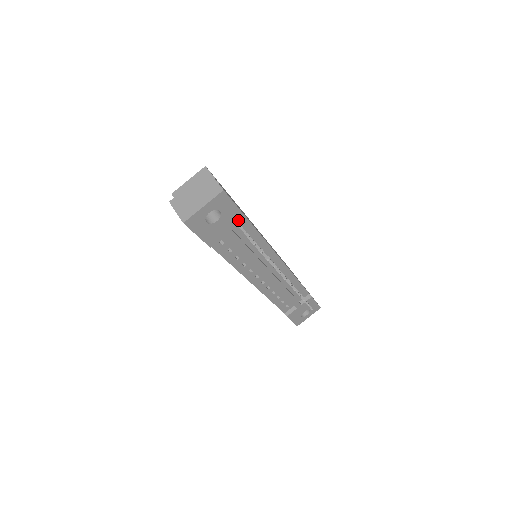
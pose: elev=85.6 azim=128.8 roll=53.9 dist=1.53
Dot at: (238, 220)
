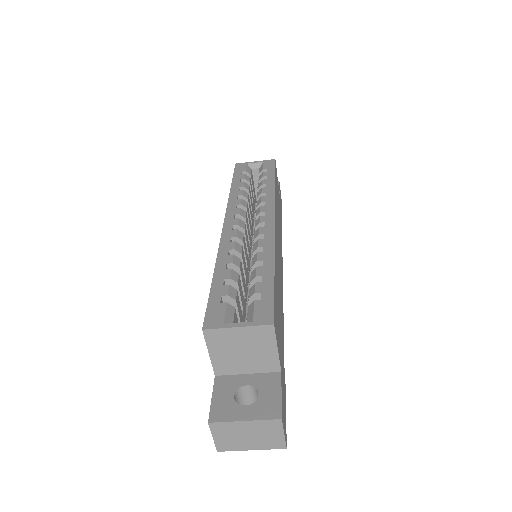
Dot at: occluded
